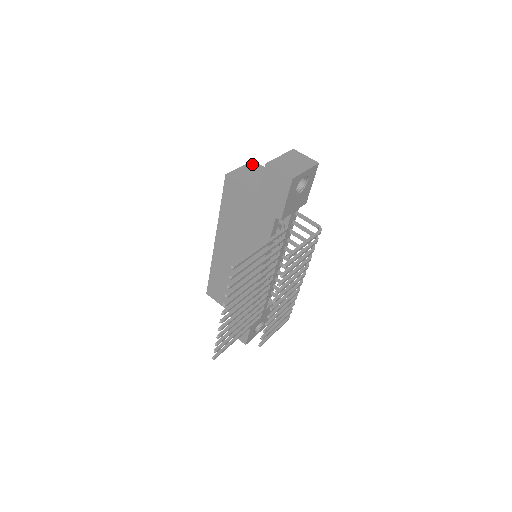
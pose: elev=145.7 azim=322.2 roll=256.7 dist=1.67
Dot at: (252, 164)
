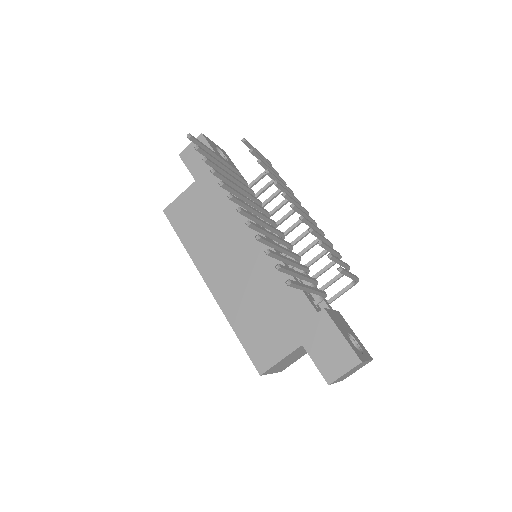
Dot at: occluded
